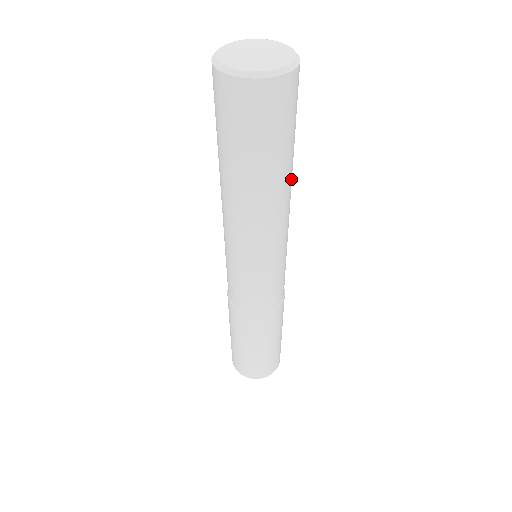
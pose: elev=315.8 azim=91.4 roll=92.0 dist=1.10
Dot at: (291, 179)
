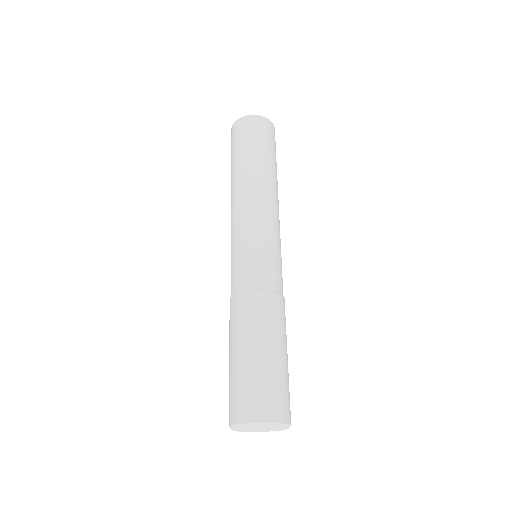
Dot at: (277, 184)
